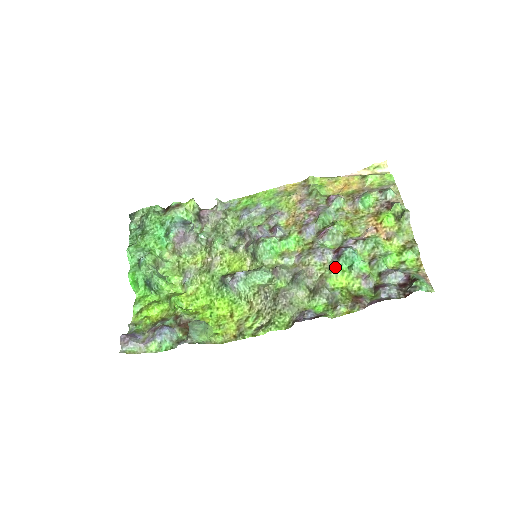
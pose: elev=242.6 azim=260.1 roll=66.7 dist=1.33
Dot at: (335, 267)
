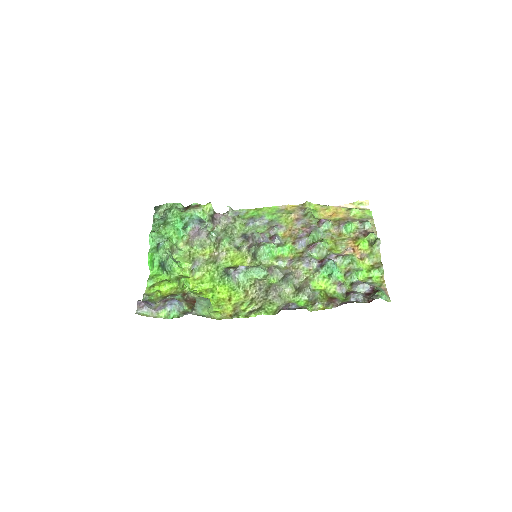
Dot at: (318, 273)
